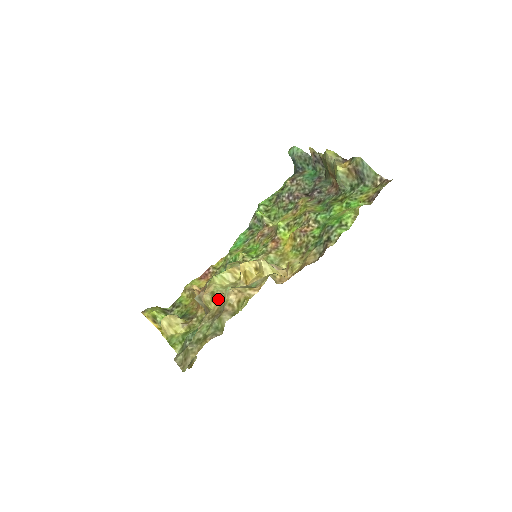
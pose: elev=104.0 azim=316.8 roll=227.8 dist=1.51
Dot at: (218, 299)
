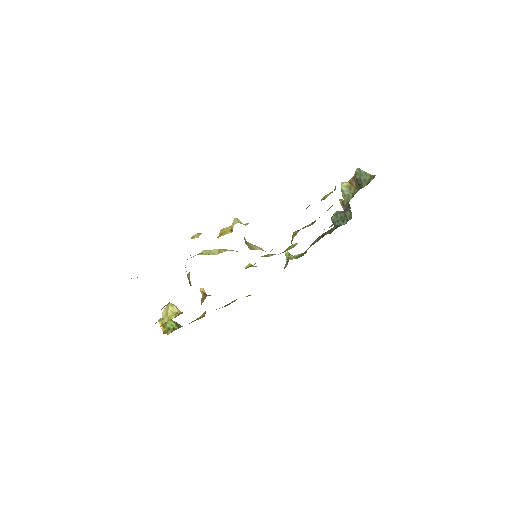
Dot at: occluded
